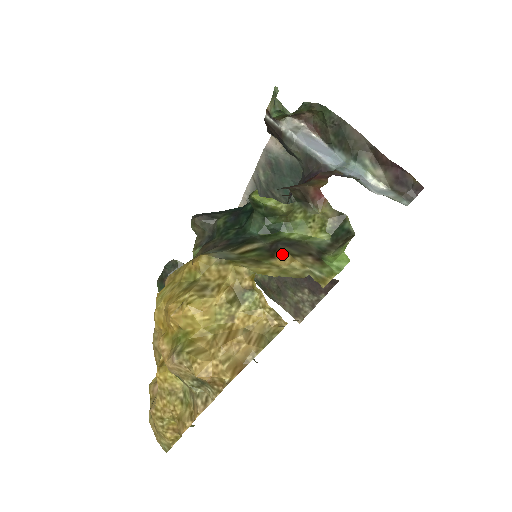
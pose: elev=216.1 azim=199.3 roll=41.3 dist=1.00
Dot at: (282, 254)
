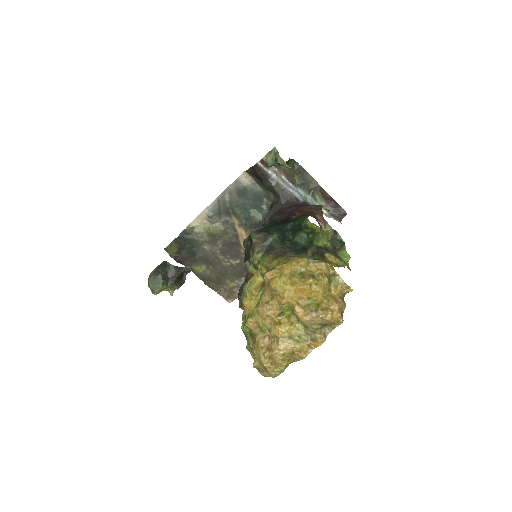
Dot at: (329, 255)
